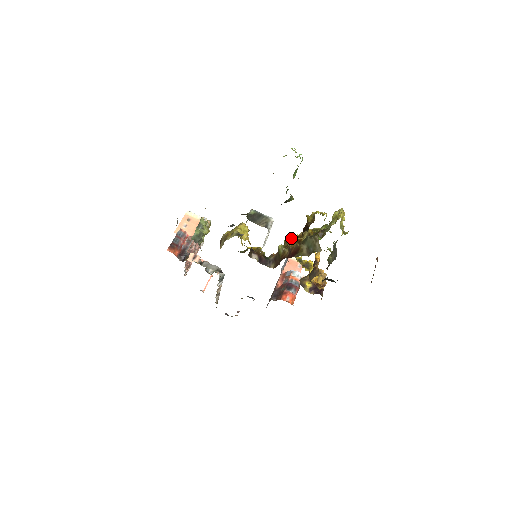
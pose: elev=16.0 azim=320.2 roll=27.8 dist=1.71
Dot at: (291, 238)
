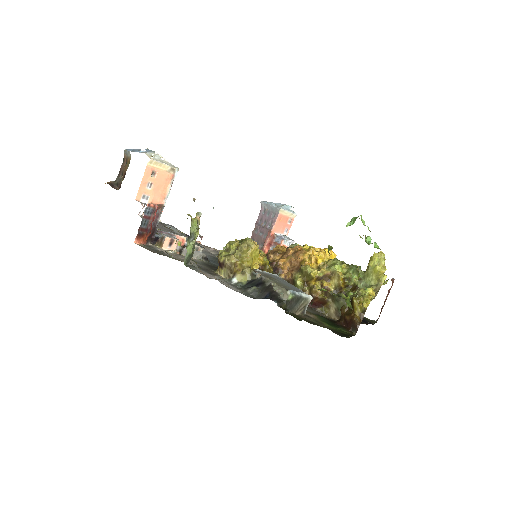
Dot at: (314, 277)
